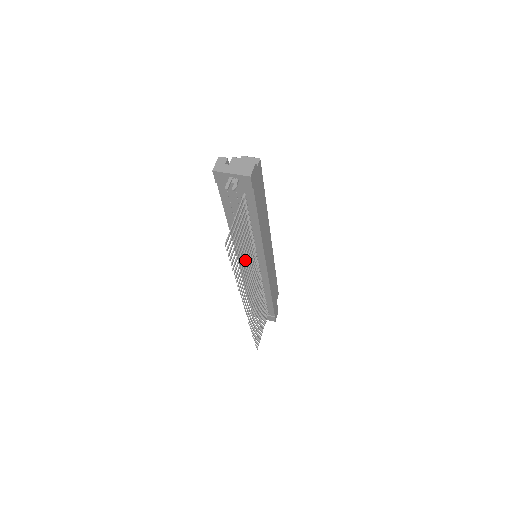
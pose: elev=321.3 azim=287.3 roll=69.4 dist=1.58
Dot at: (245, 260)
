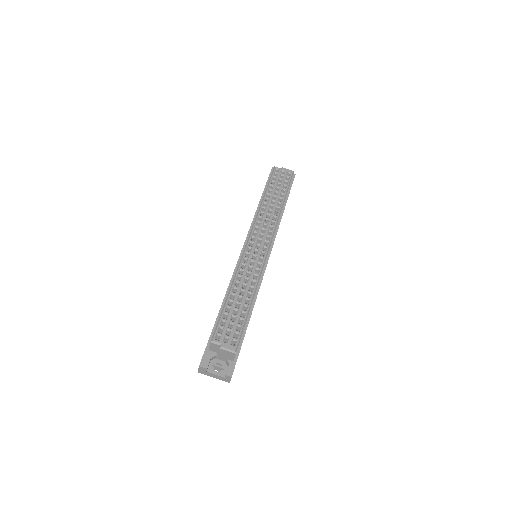
Dot at: occluded
